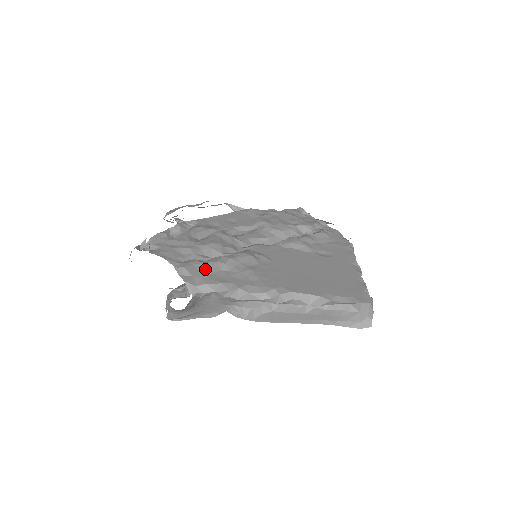
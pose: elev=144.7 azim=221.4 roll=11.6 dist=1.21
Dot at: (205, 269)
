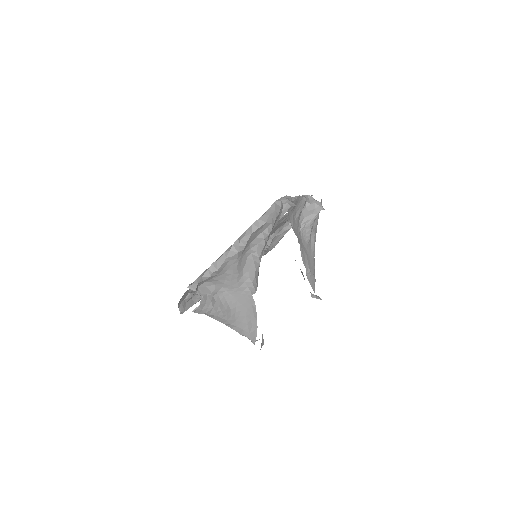
Dot at: occluded
